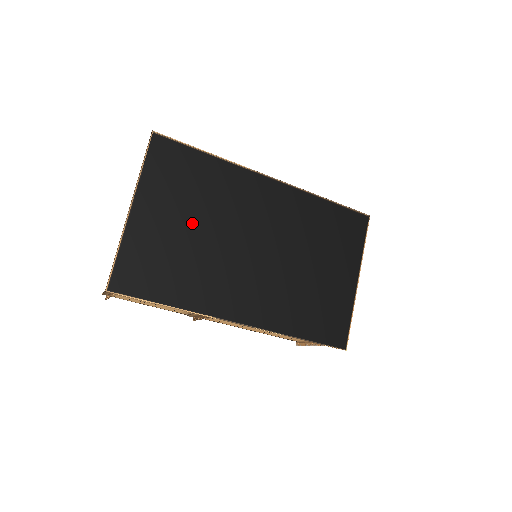
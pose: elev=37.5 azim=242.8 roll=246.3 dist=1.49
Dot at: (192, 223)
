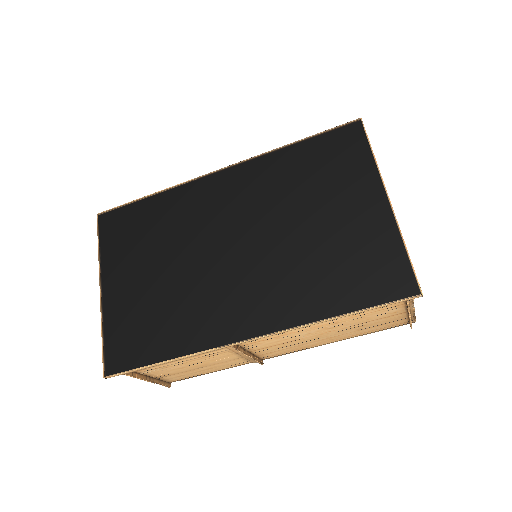
Dot at: (158, 267)
